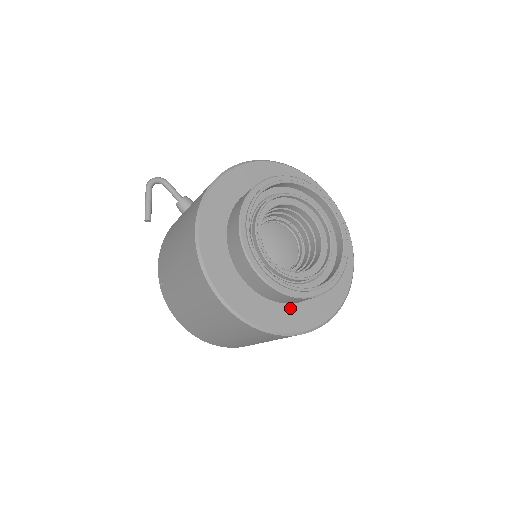
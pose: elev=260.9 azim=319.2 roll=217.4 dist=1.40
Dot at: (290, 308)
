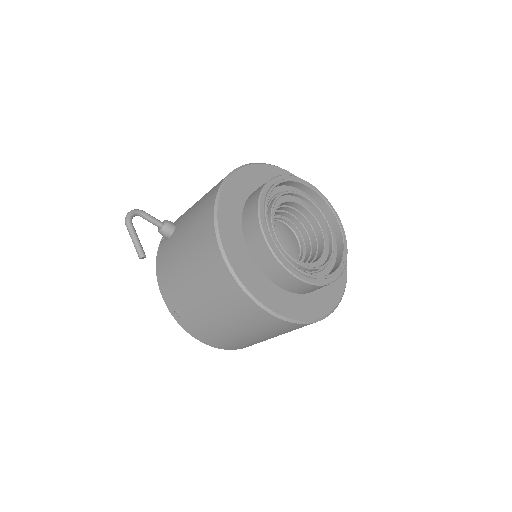
Dot at: (317, 294)
